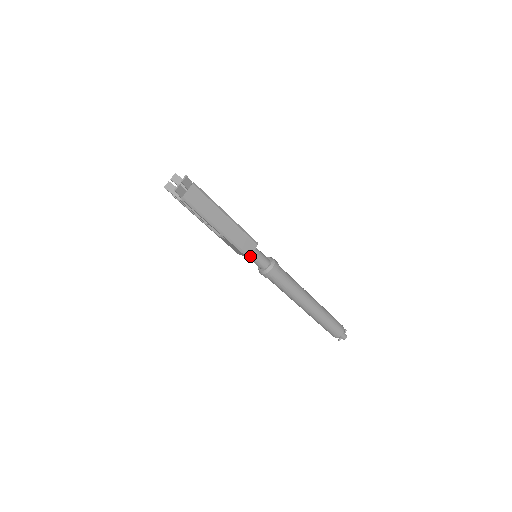
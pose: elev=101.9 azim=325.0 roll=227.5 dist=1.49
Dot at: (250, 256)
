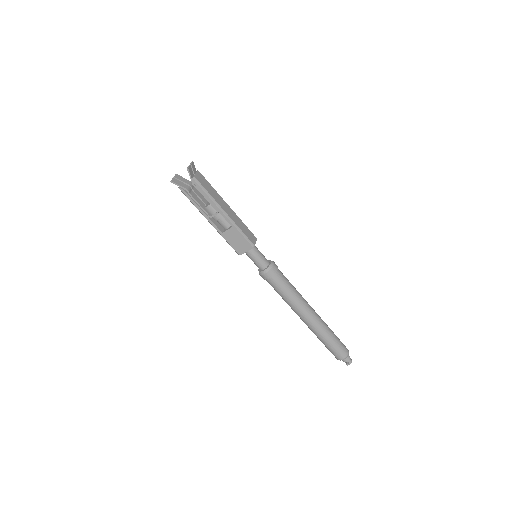
Dot at: (253, 251)
